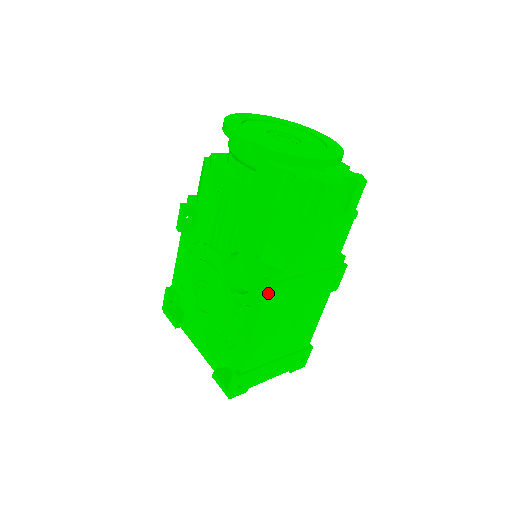
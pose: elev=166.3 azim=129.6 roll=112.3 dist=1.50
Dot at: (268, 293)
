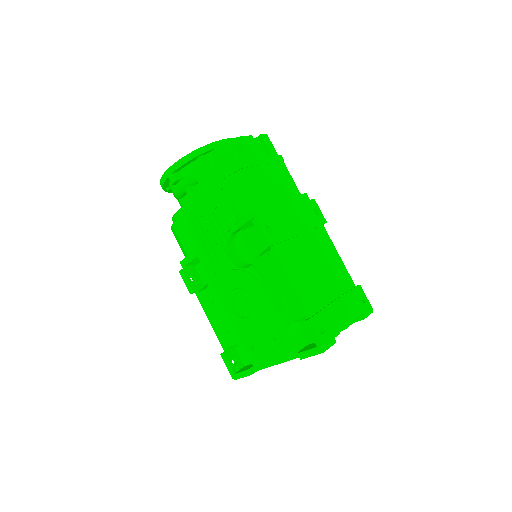
Dot at: (263, 225)
